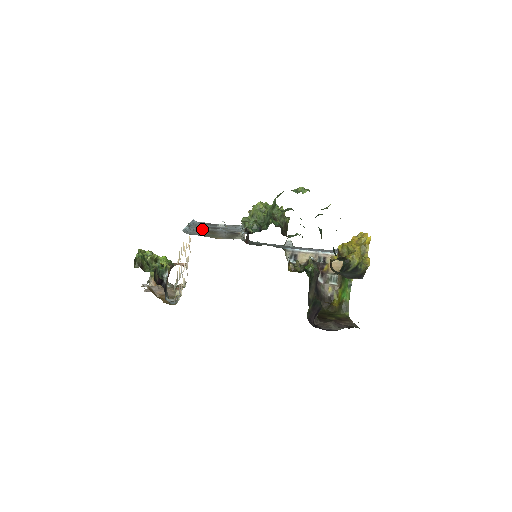
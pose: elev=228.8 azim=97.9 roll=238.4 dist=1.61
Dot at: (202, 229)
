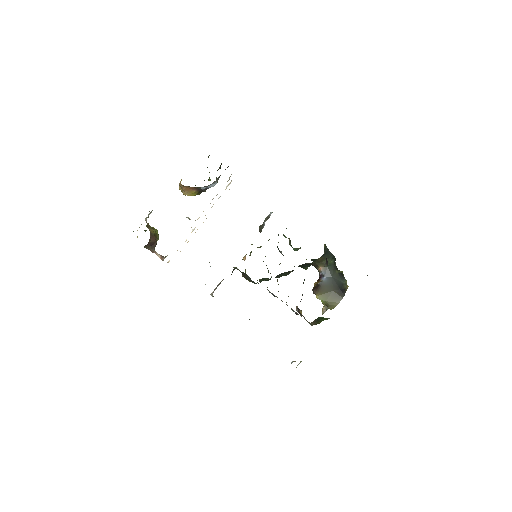
Dot at: occluded
